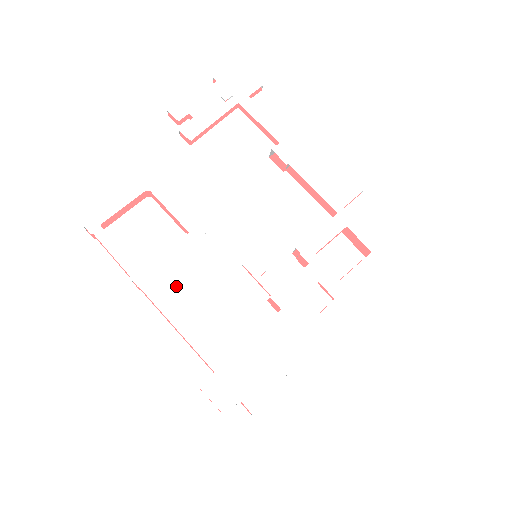
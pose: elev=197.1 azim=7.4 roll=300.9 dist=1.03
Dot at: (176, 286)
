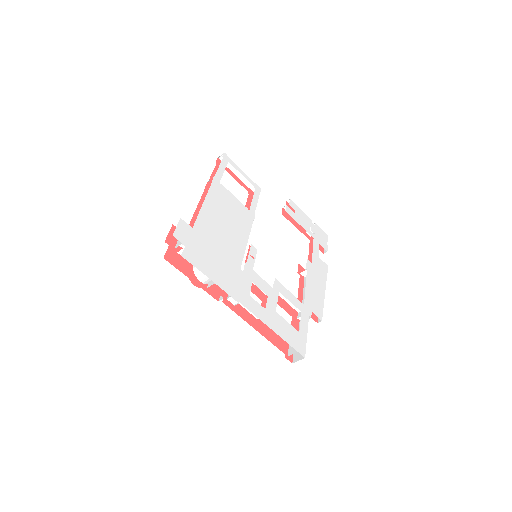
Dot at: (223, 203)
